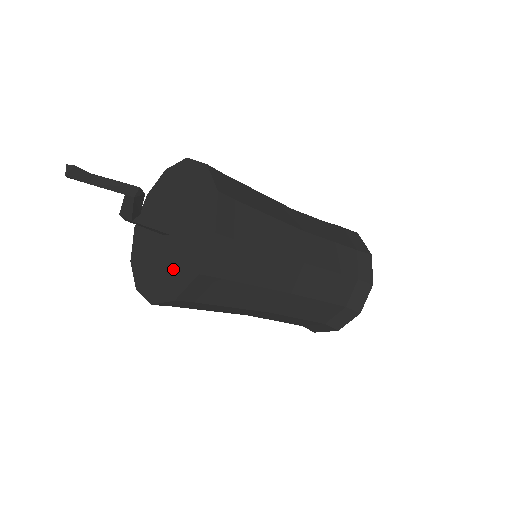
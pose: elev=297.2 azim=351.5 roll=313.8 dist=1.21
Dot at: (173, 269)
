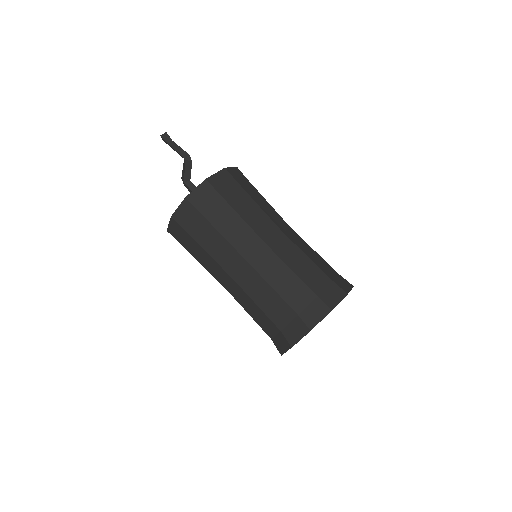
Dot at: occluded
